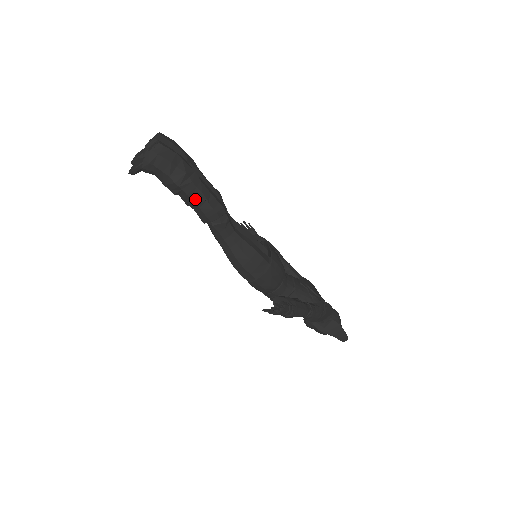
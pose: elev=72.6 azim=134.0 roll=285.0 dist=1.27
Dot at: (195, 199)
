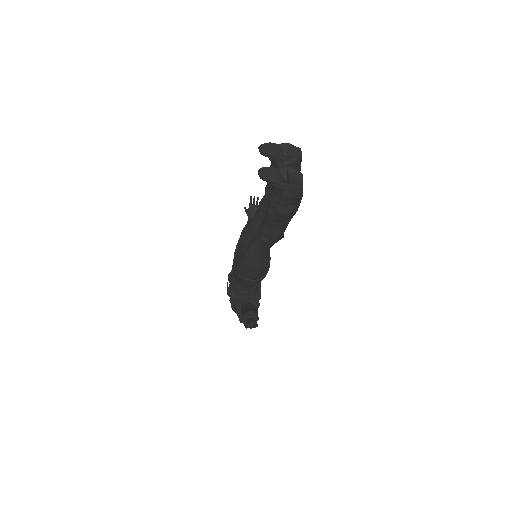
Dot at: (277, 225)
